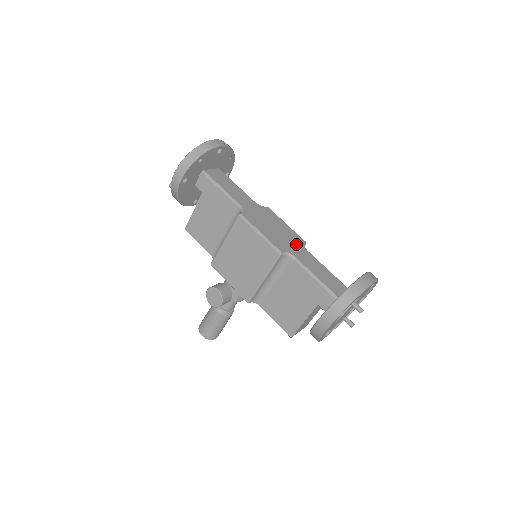
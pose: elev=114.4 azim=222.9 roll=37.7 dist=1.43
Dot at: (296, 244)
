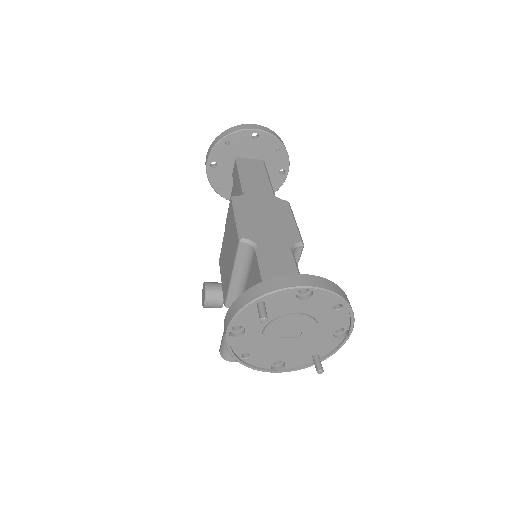
Dot at: (280, 239)
